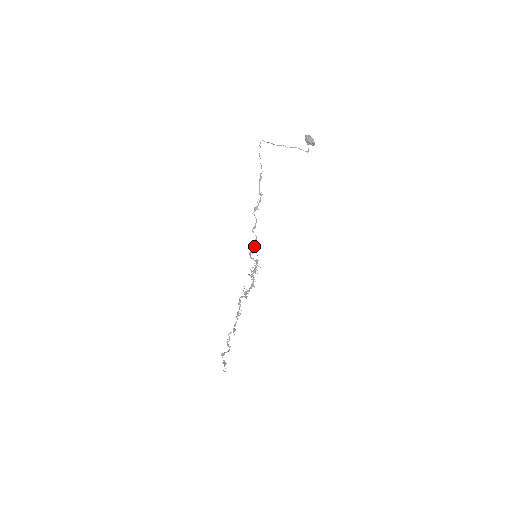
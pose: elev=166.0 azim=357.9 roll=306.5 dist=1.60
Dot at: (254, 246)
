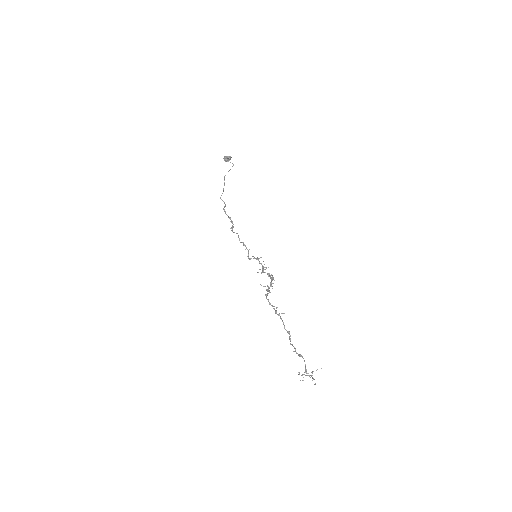
Dot at: occluded
